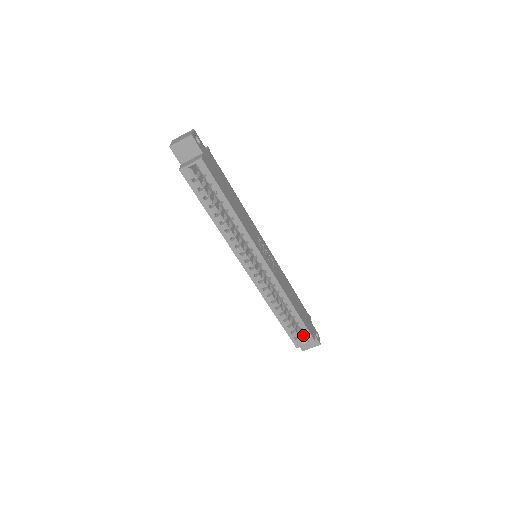
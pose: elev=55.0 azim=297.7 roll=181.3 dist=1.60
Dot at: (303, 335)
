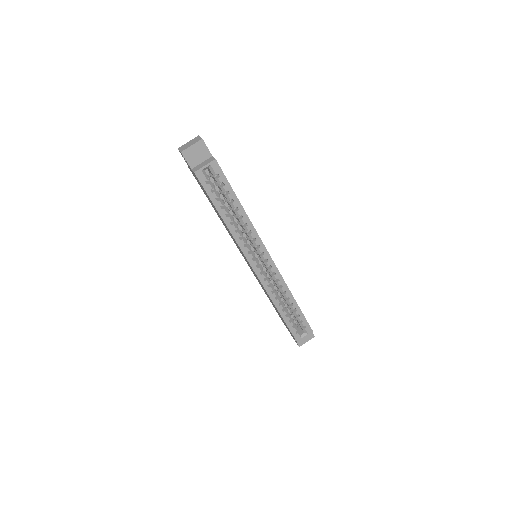
Dot at: (302, 328)
